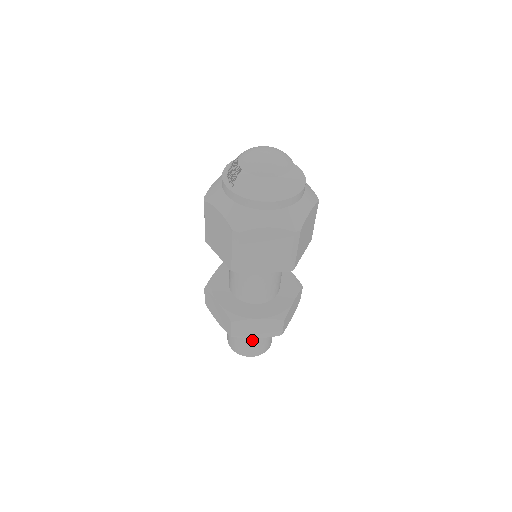
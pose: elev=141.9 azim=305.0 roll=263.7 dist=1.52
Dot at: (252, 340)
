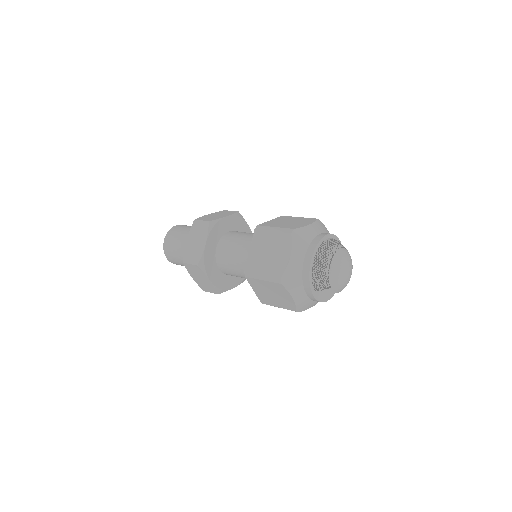
Dot at: occluded
